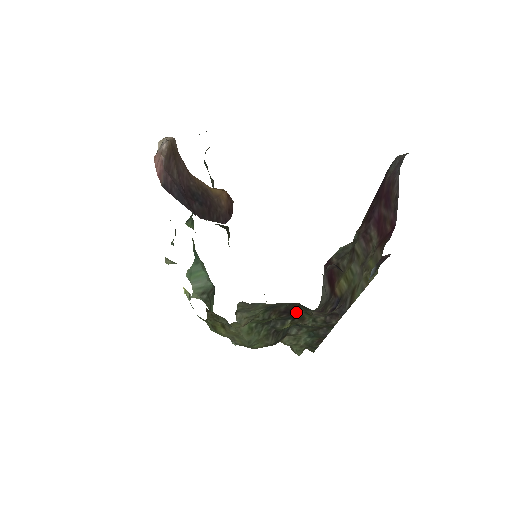
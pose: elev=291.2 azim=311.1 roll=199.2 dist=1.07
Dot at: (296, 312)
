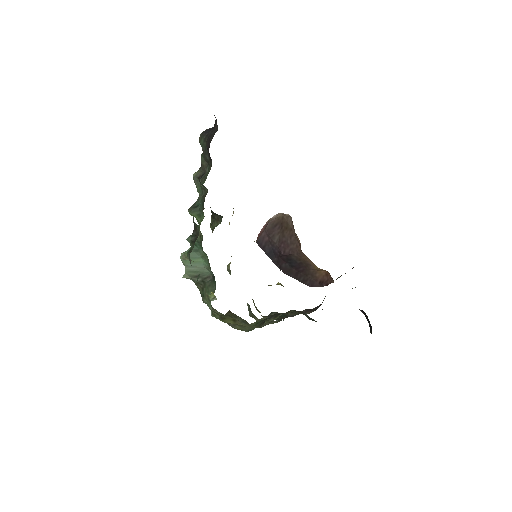
Dot at: (292, 312)
